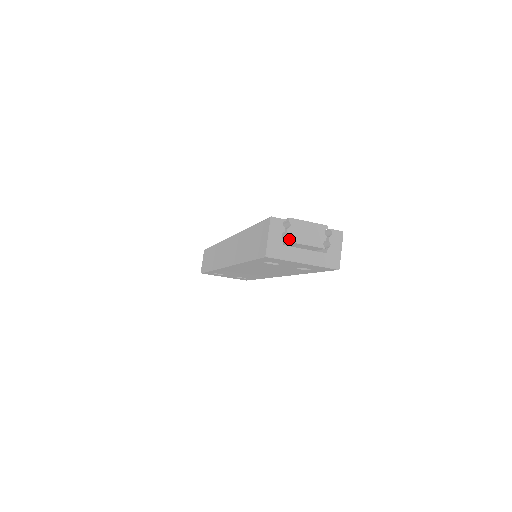
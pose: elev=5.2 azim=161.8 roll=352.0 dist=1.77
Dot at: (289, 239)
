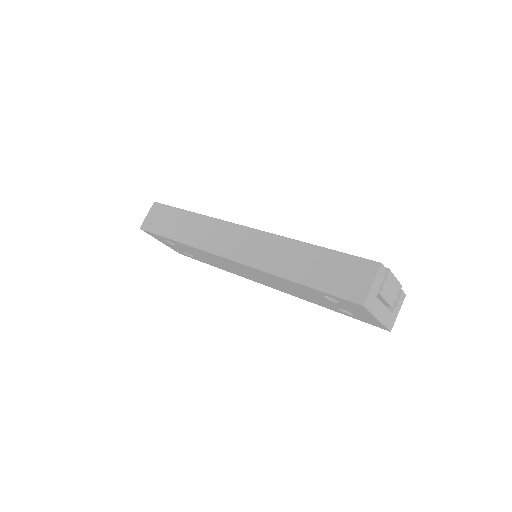
Dot at: (381, 291)
